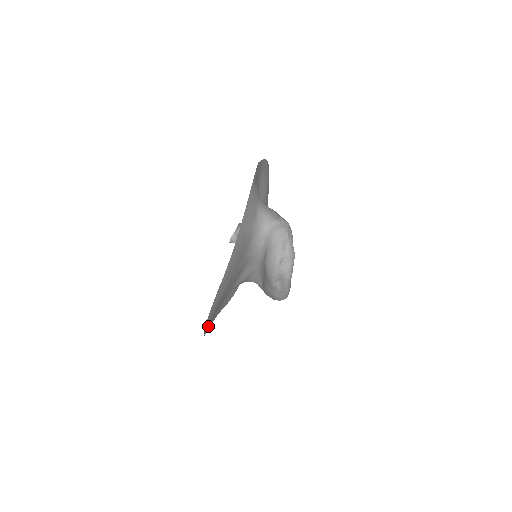
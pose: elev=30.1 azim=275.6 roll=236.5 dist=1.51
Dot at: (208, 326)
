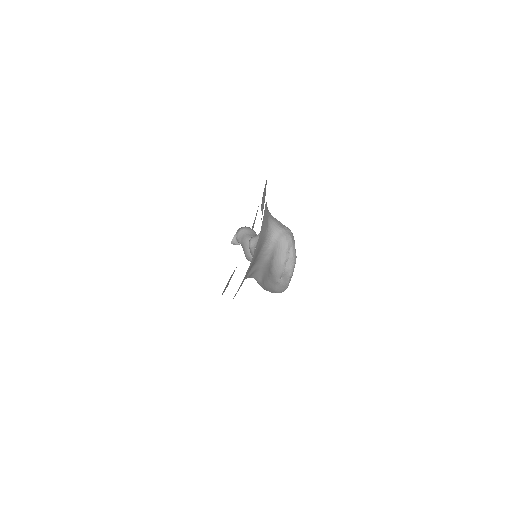
Dot at: occluded
